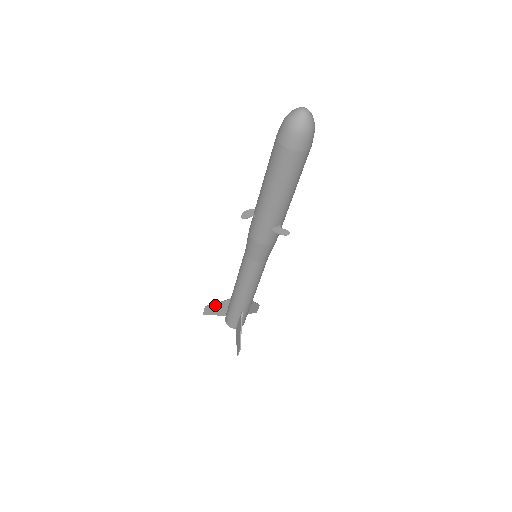
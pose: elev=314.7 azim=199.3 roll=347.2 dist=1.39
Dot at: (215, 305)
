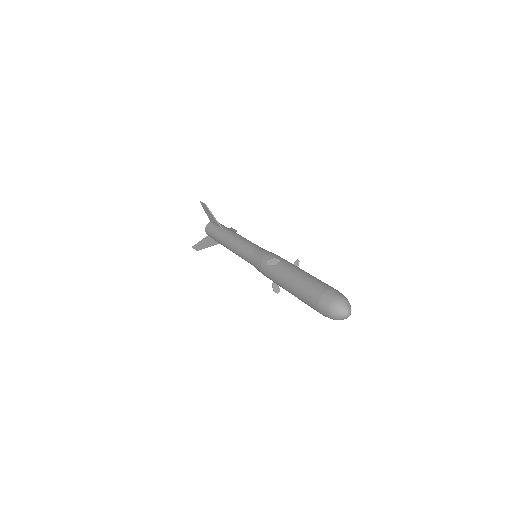
Dot at: (211, 214)
